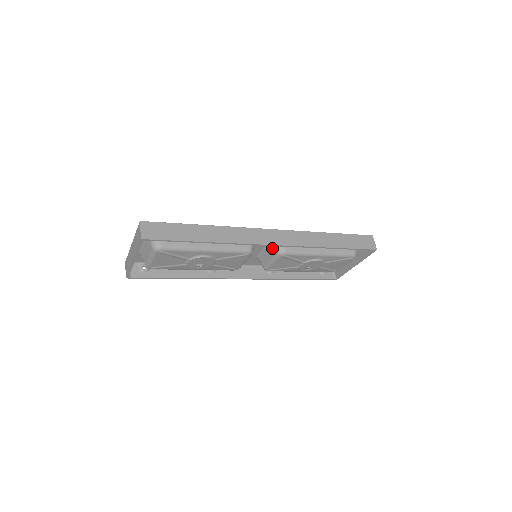
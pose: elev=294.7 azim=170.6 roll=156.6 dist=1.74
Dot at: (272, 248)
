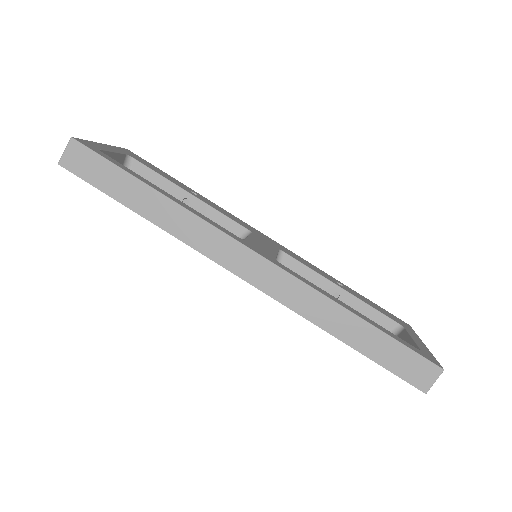
Dot at: occluded
